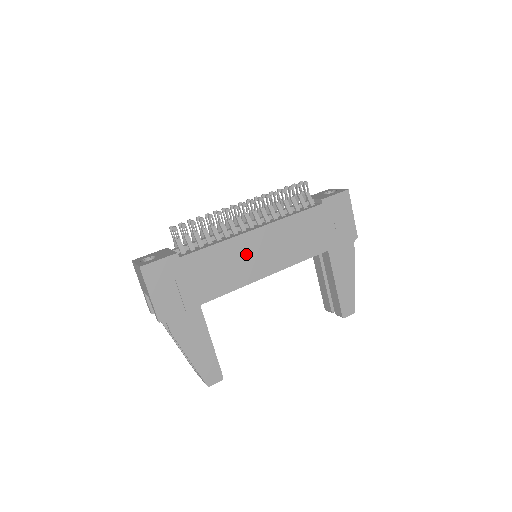
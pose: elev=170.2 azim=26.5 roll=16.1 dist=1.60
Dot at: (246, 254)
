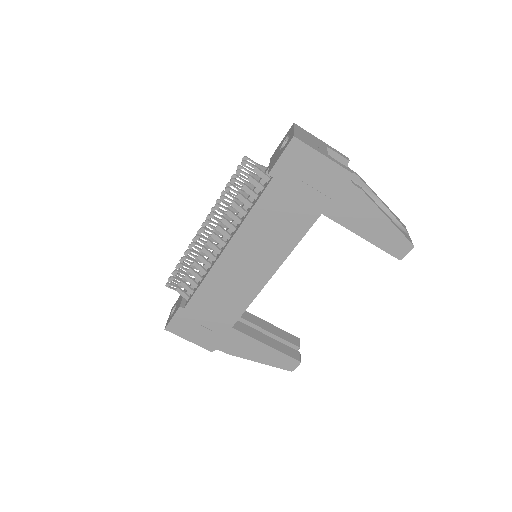
Dot at: (235, 273)
